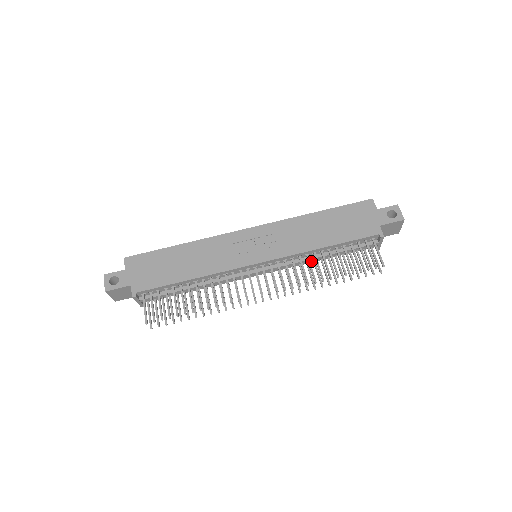
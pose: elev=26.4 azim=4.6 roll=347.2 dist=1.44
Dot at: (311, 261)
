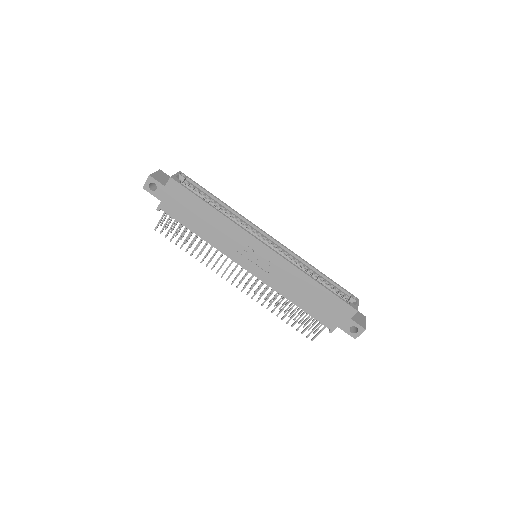
Dot at: occluded
